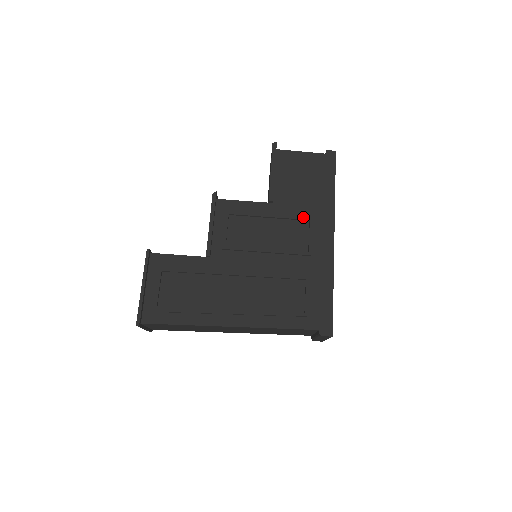
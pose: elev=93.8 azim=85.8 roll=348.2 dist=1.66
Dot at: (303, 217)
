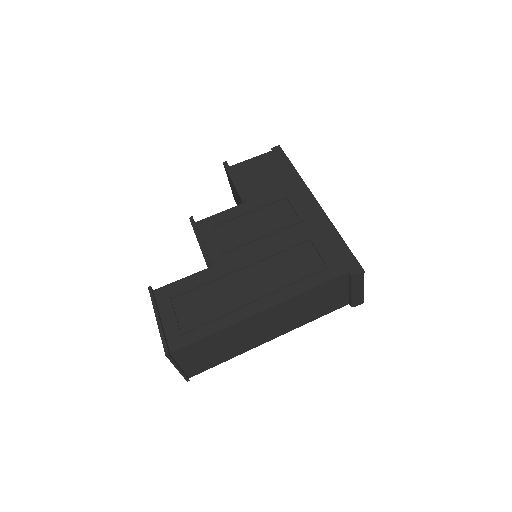
Dot at: (279, 198)
